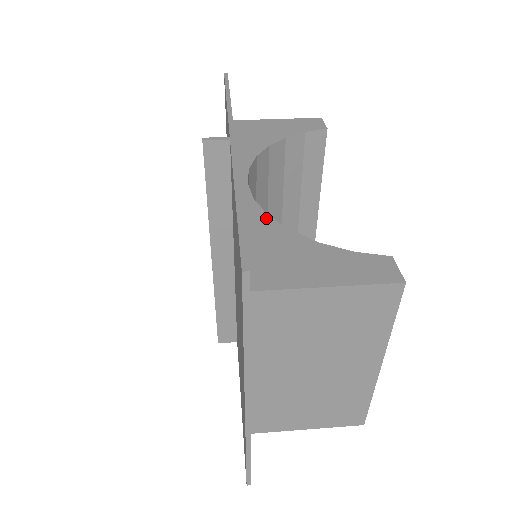
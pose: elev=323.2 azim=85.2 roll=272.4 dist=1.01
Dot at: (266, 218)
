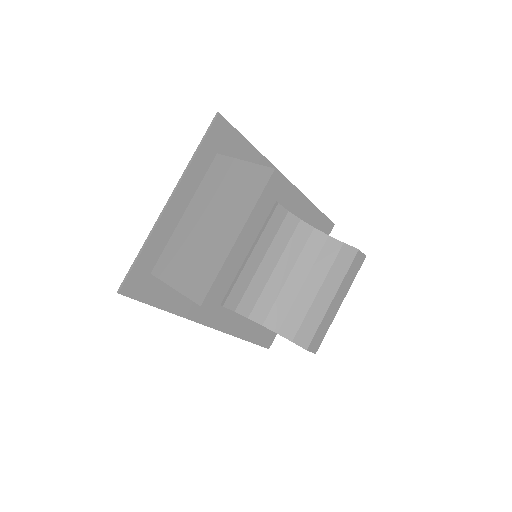
Dot at: occluded
